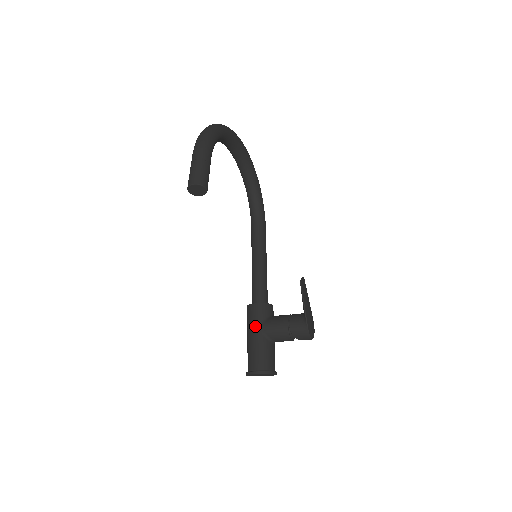
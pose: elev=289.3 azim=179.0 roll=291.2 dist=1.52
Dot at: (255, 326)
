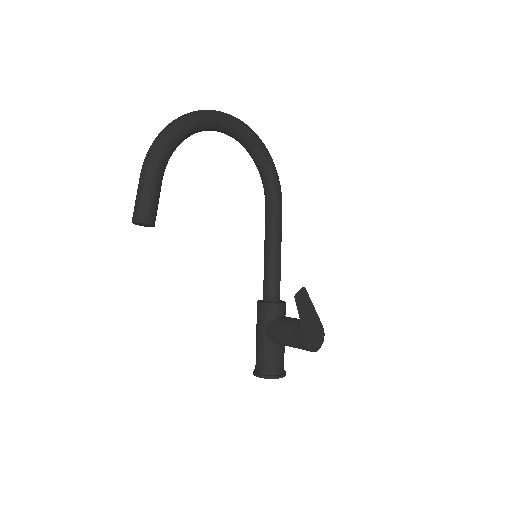
Dot at: (260, 327)
